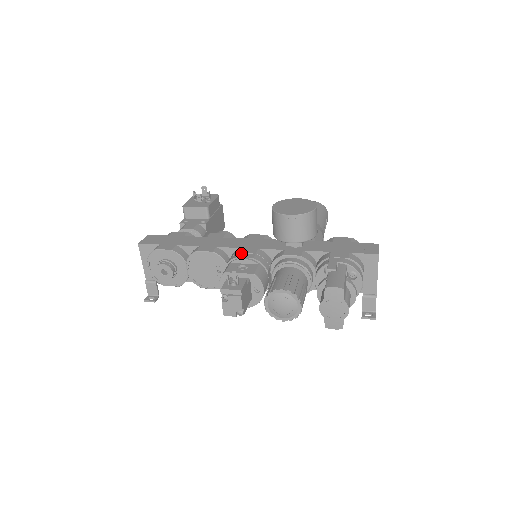
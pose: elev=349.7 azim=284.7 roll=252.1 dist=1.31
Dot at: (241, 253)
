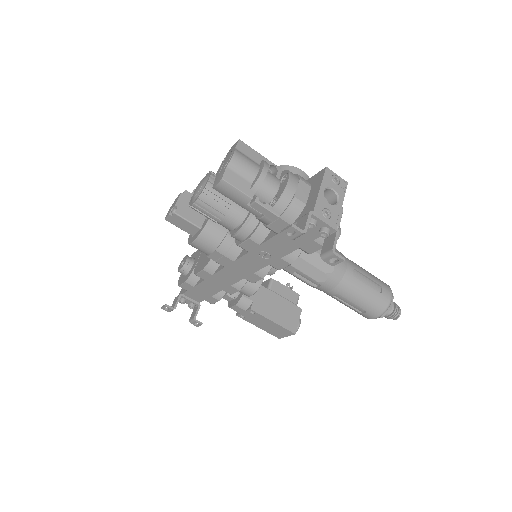
Dot at: occluded
